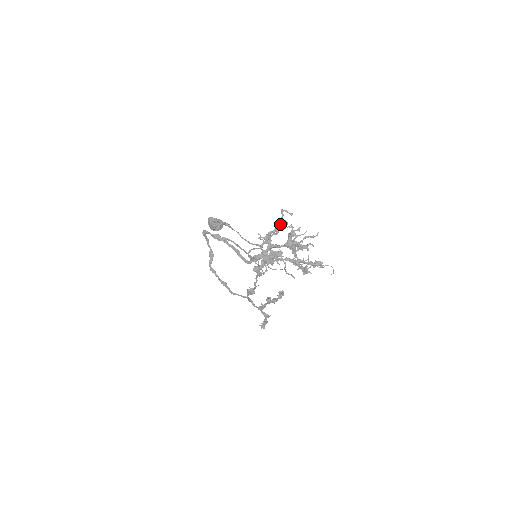
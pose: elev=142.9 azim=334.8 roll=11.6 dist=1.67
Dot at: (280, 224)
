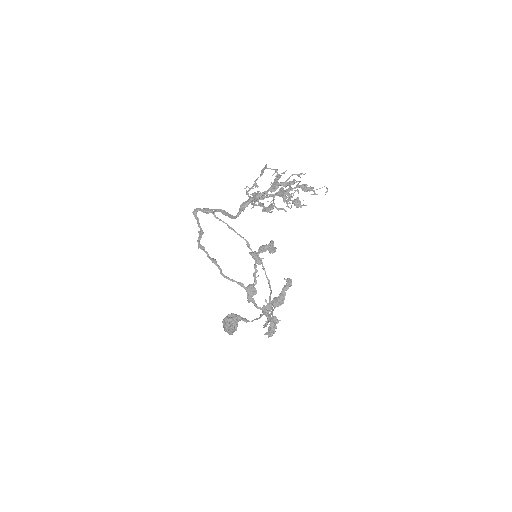
Dot at: occluded
